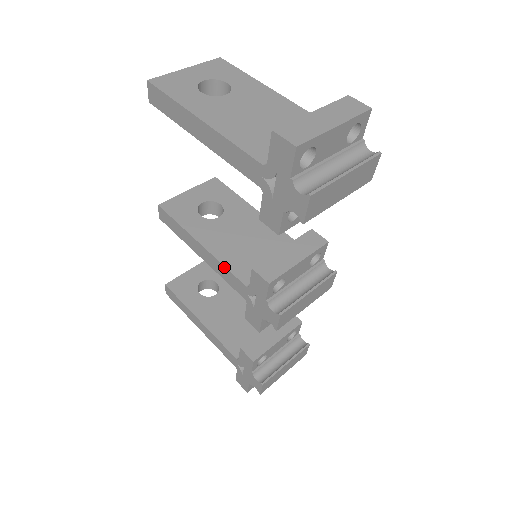
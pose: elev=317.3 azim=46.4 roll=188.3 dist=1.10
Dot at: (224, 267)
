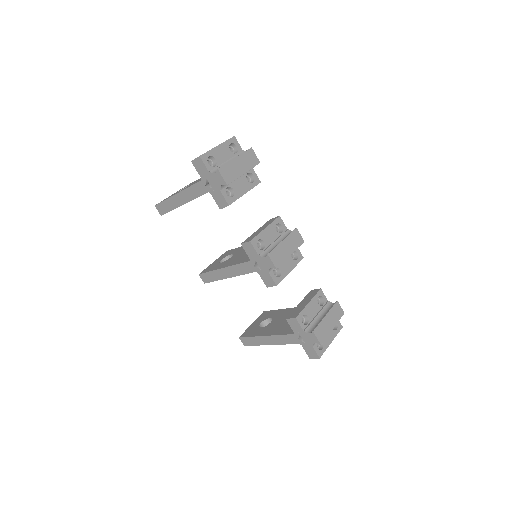
Dot at: (237, 265)
